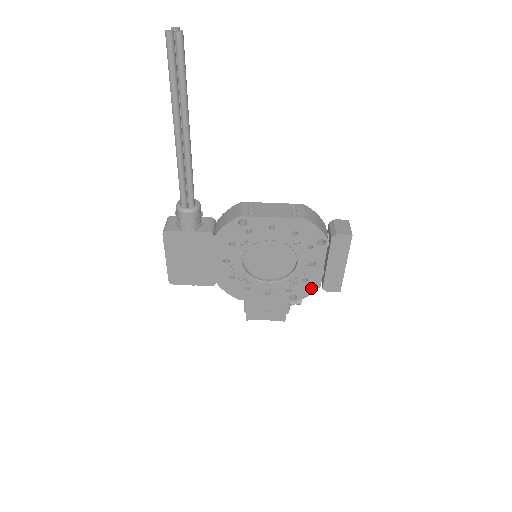
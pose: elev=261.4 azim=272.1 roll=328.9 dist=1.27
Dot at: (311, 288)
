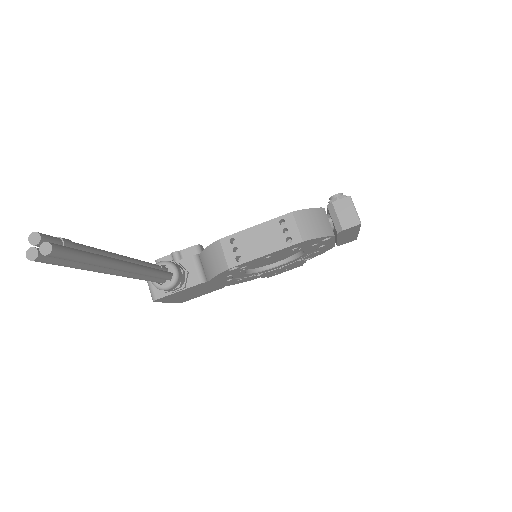
Dot at: (325, 251)
